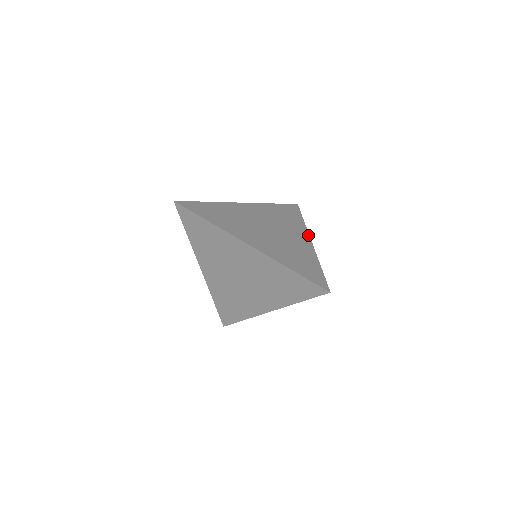
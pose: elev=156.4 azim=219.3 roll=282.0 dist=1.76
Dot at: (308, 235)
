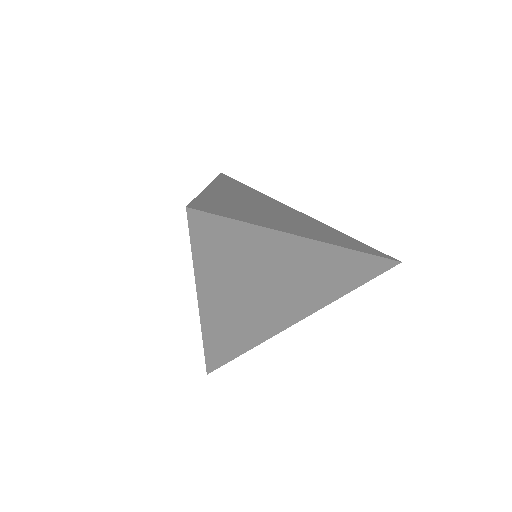
Dot at: occluded
